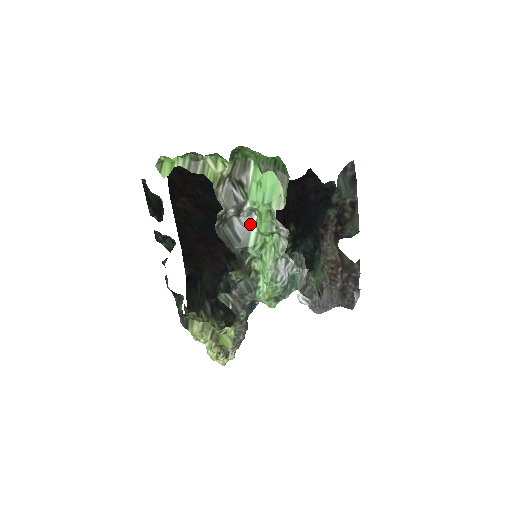
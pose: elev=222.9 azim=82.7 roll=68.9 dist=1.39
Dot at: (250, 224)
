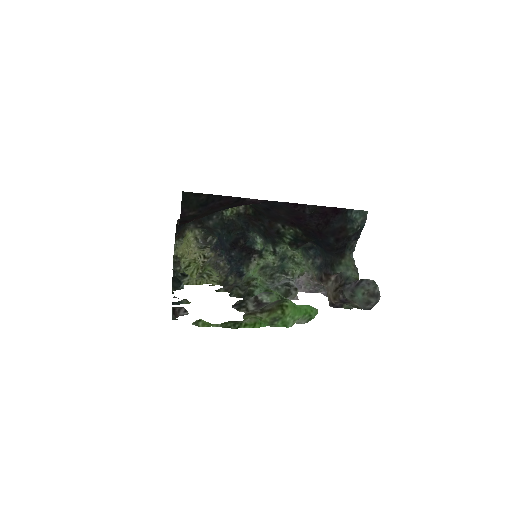
Dot at: occluded
